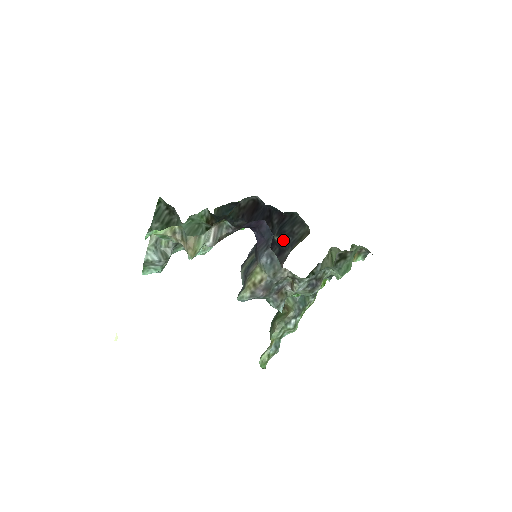
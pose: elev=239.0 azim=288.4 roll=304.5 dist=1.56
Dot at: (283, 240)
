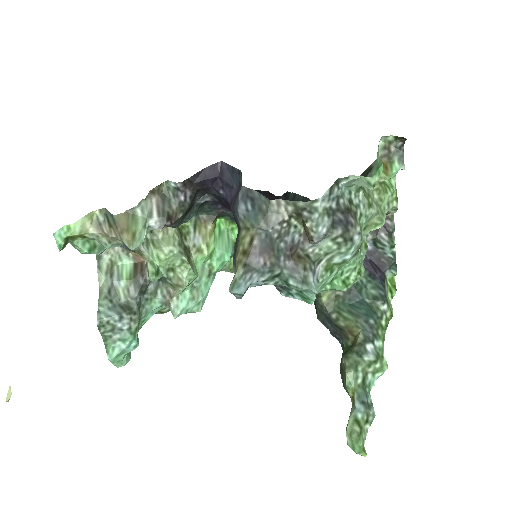
Dot at: occluded
